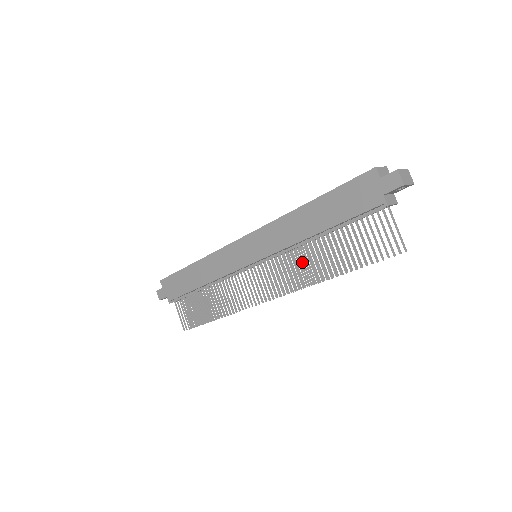
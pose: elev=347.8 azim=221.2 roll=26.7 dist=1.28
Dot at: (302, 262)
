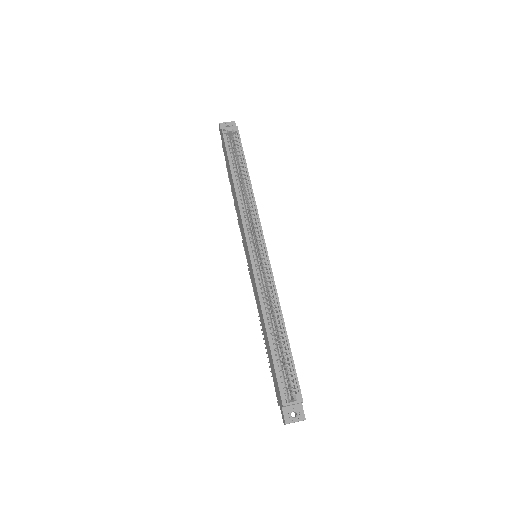
Dot at: occluded
